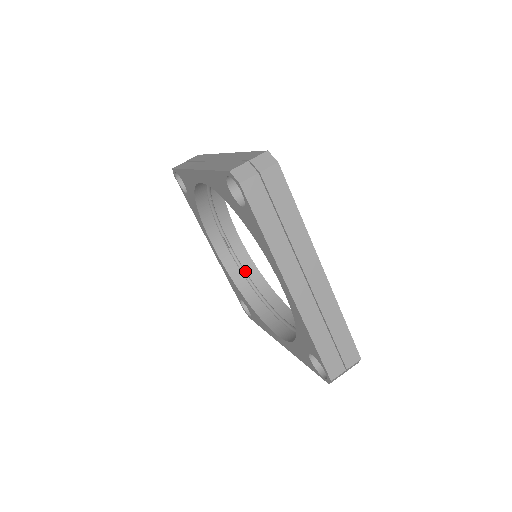
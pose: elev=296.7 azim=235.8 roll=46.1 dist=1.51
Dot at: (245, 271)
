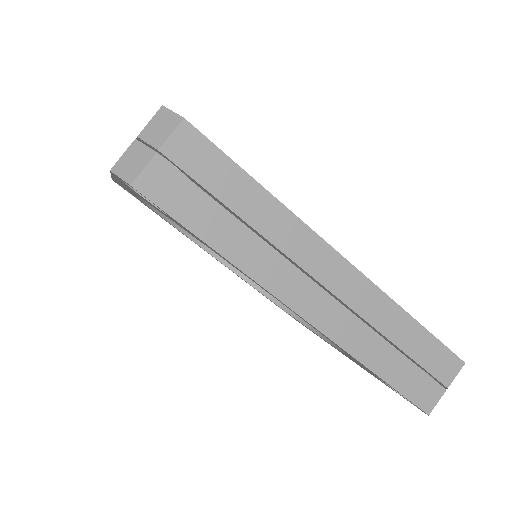
Dot at: occluded
